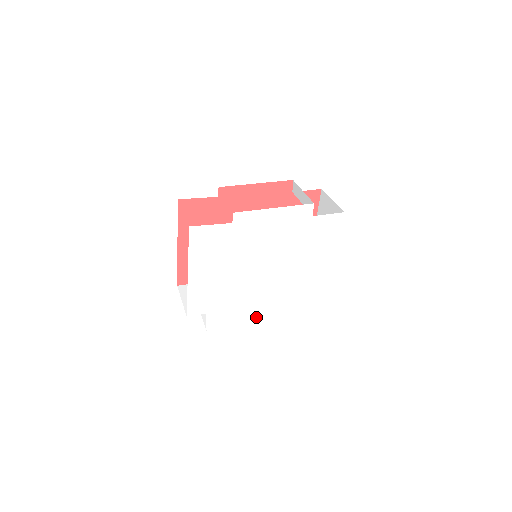
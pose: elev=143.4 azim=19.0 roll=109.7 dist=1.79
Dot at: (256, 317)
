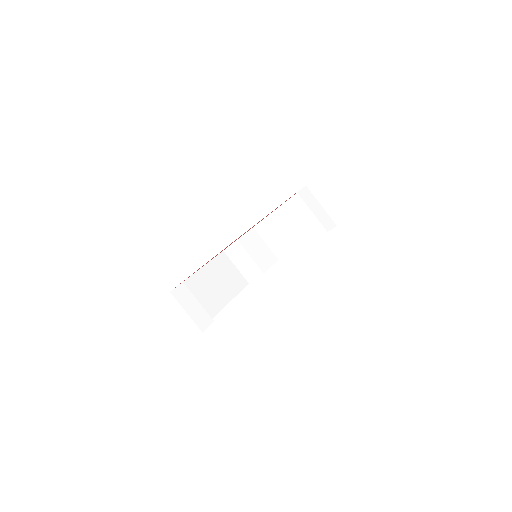
Dot at: occluded
